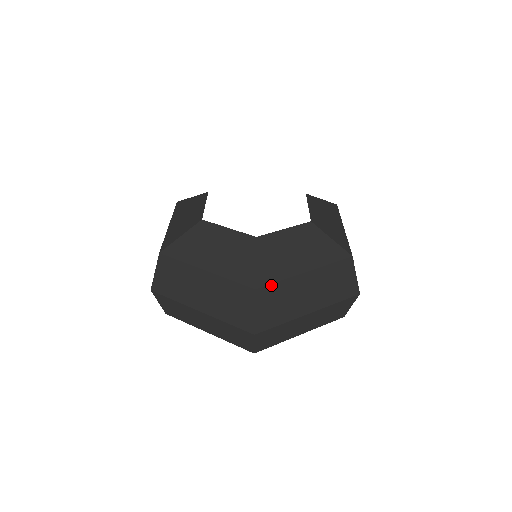
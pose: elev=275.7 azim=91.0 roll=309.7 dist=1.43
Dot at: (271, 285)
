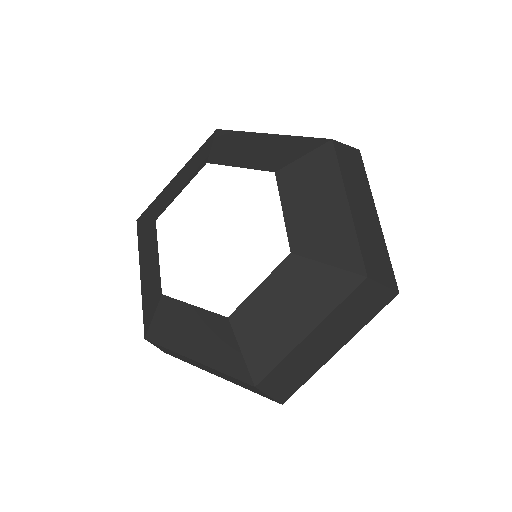
Dot at: (271, 372)
